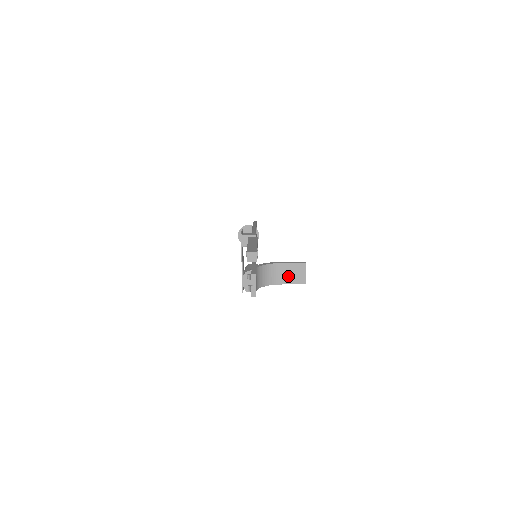
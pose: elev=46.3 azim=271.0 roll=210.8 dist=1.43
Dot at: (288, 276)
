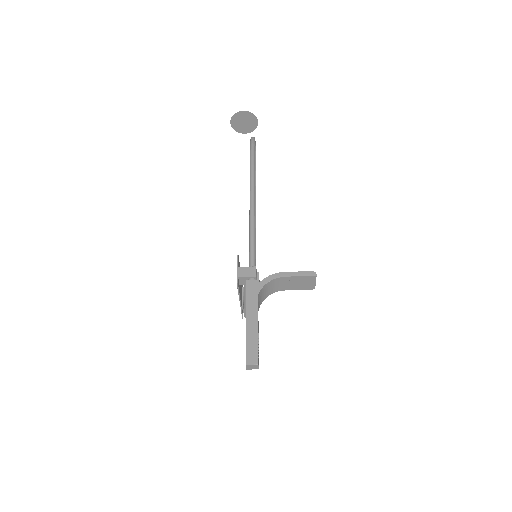
Dot at: (294, 285)
